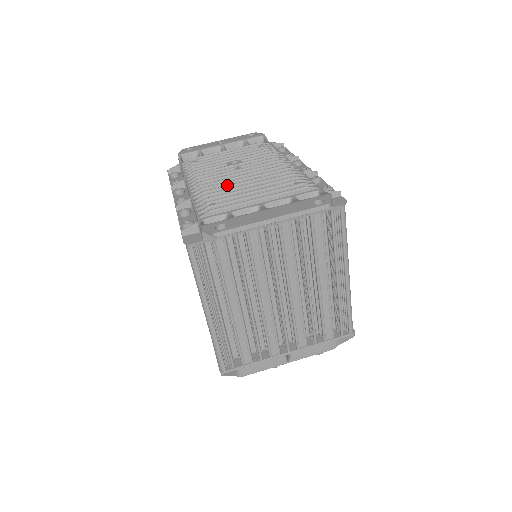
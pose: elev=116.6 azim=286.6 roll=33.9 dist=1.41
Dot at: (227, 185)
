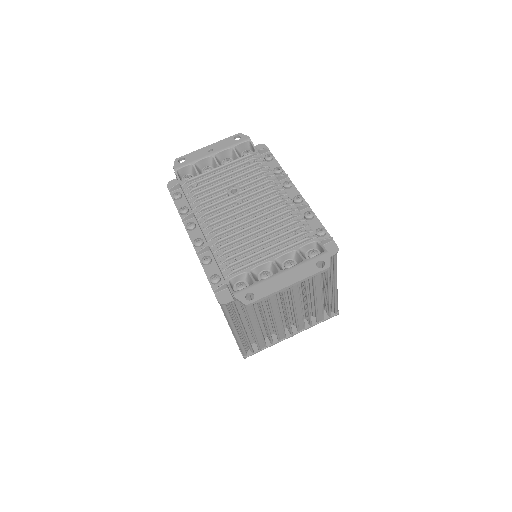
Dot at: (238, 231)
